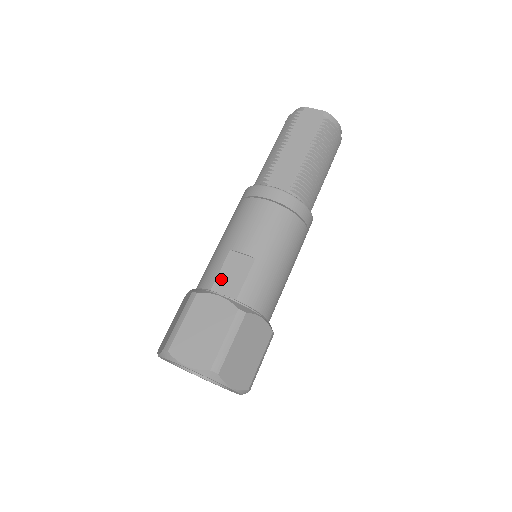
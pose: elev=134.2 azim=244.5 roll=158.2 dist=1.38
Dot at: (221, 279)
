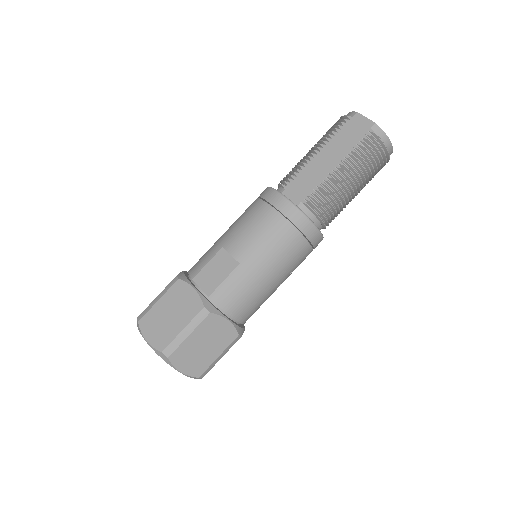
Dot at: (204, 272)
